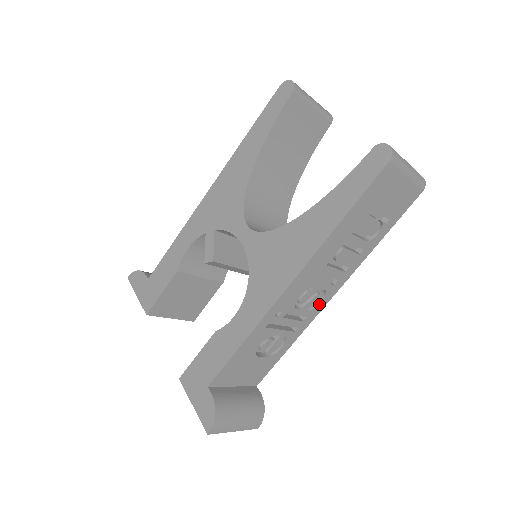
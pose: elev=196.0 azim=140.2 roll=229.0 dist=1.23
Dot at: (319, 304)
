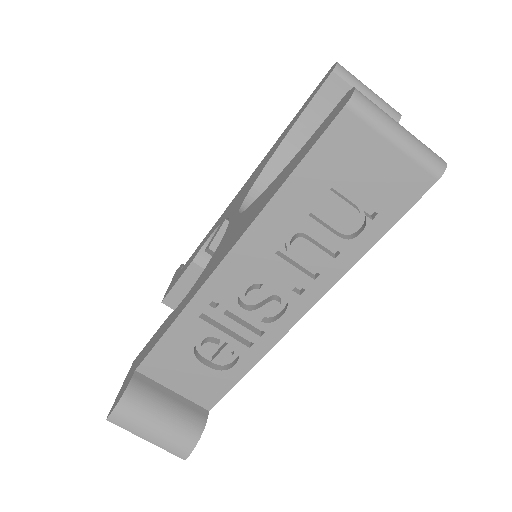
Dot at: (281, 318)
